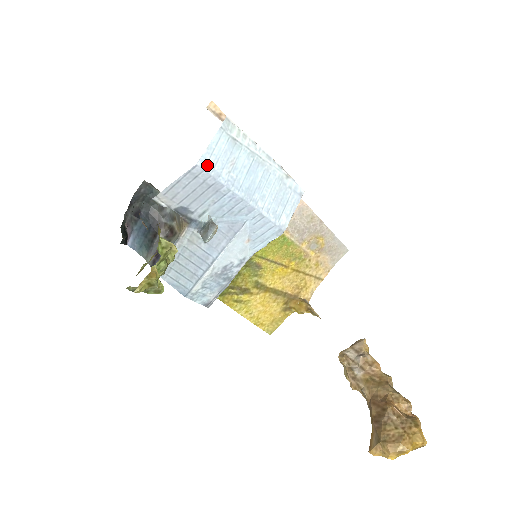
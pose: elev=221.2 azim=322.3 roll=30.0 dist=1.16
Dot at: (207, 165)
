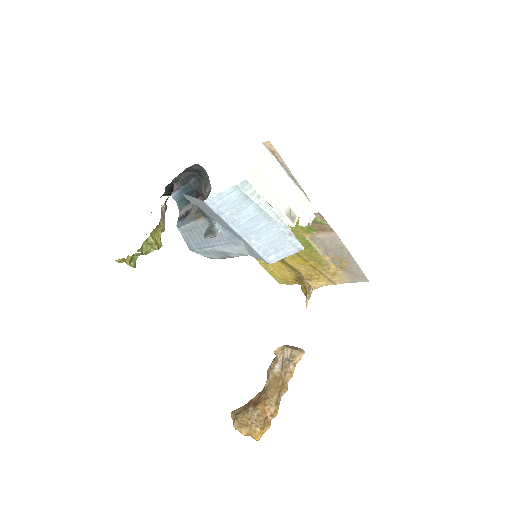
Dot at: (213, 204)
